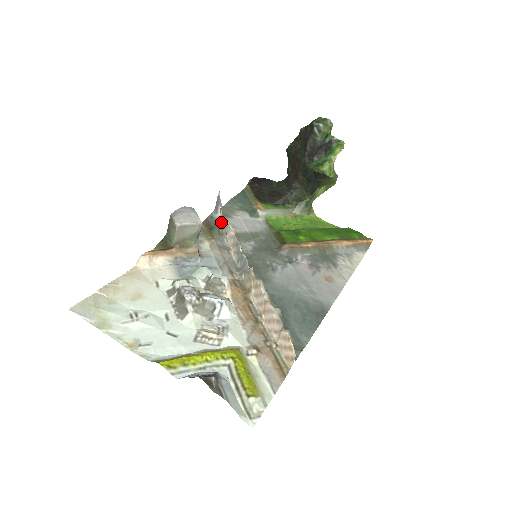
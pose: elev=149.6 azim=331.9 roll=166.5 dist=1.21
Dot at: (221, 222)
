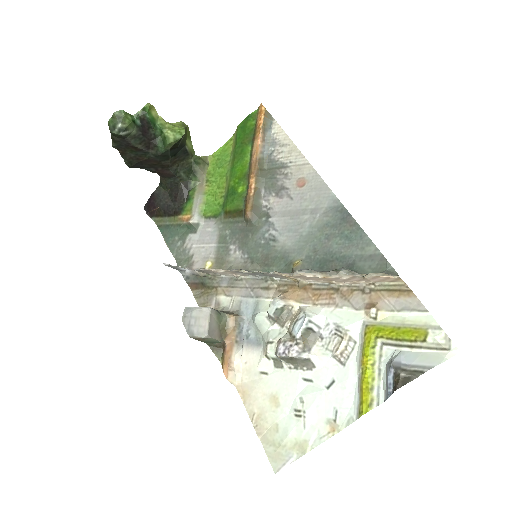
Dot at: (199, 273)
